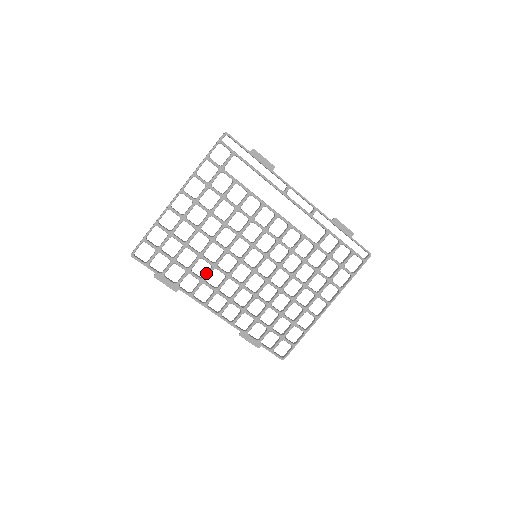
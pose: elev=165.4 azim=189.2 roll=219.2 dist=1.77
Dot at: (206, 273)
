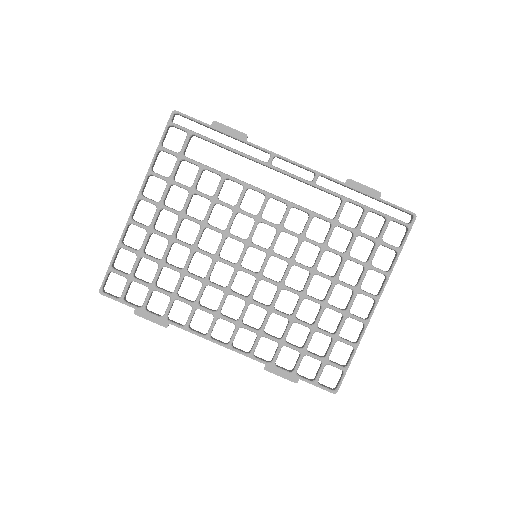
Dot at: (198, 294)
